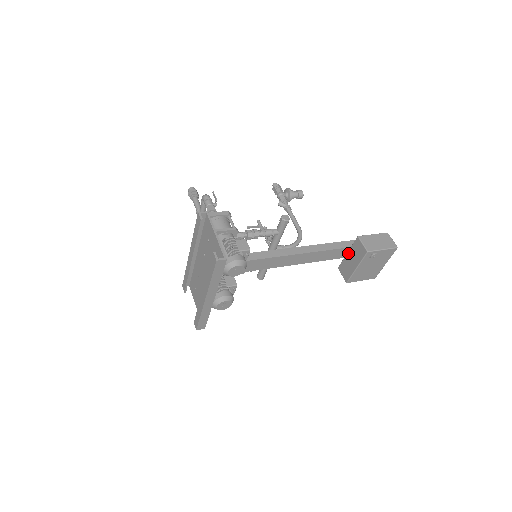
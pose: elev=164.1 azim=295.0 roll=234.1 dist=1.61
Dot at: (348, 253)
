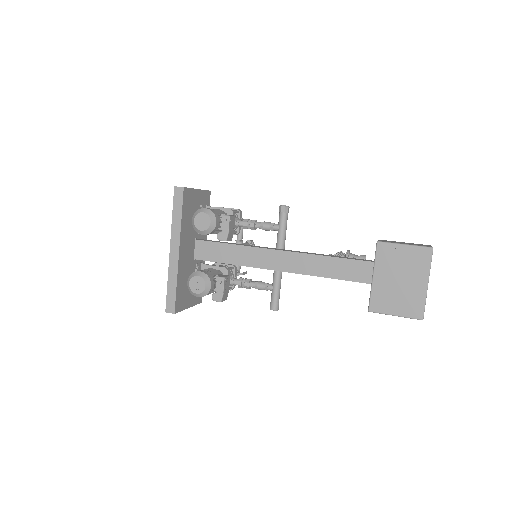
Dot at: occluded
